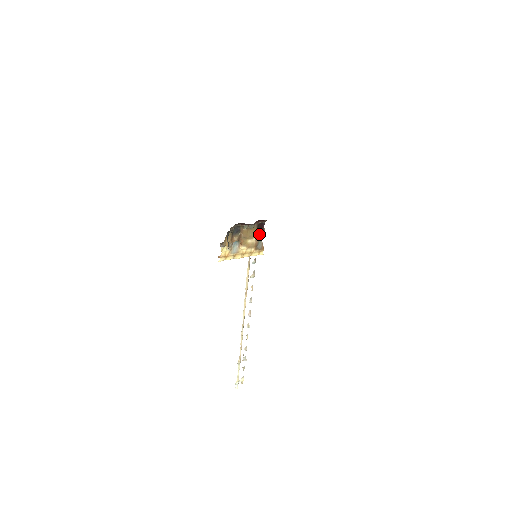
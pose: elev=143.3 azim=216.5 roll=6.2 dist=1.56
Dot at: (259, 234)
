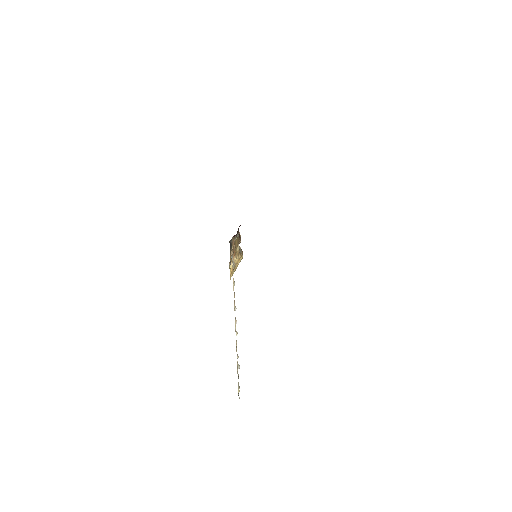
Dot at: (239, 240)
